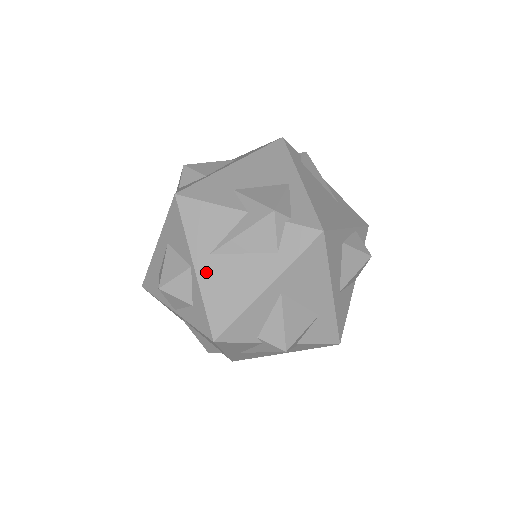
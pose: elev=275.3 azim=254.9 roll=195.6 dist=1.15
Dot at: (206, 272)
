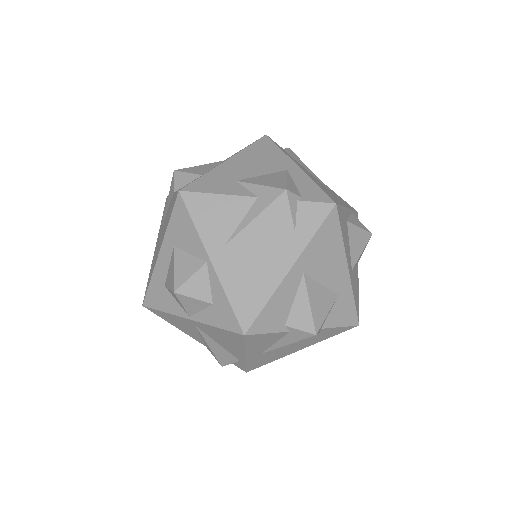
Dot at: (224, 264)
